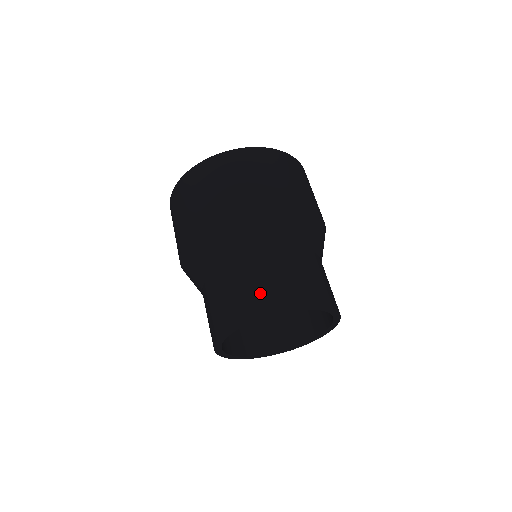
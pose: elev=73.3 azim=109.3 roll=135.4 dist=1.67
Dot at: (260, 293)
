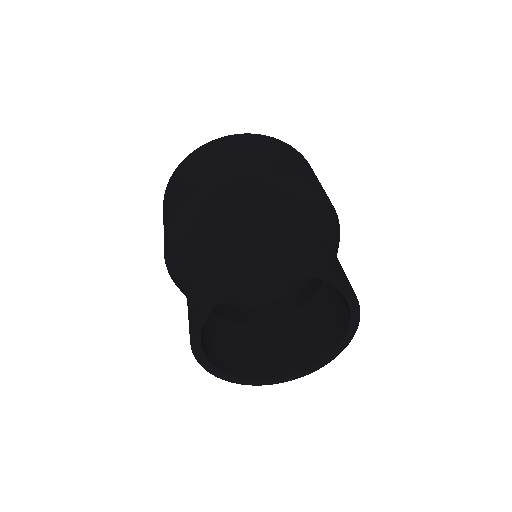
Dot at: (189, 309)
